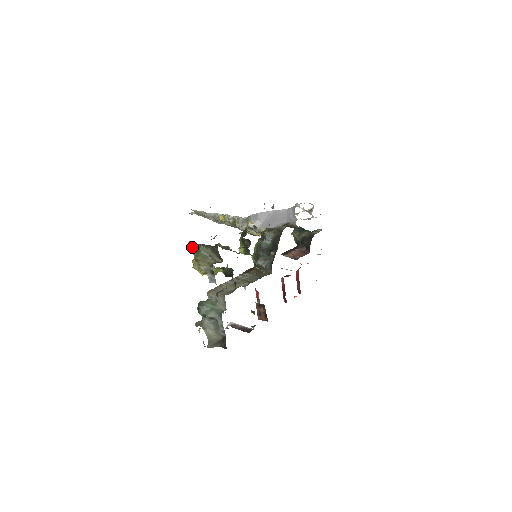
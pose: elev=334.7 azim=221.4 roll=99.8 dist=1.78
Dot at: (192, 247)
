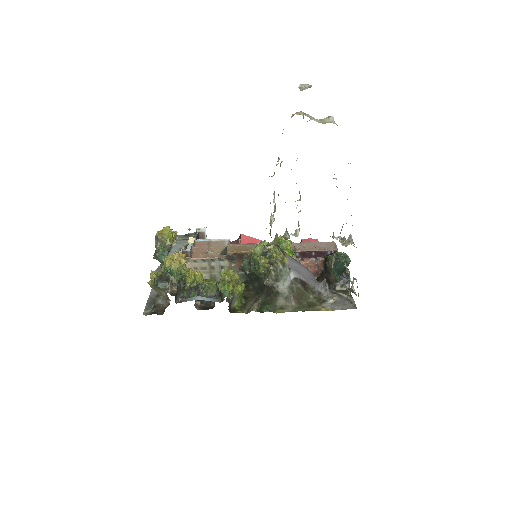
Dot at: (154, 279)
